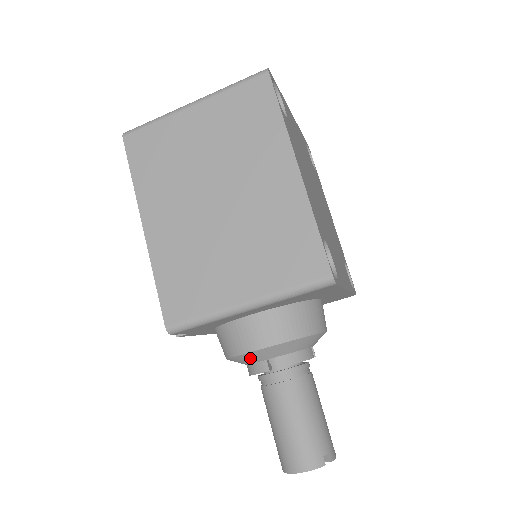
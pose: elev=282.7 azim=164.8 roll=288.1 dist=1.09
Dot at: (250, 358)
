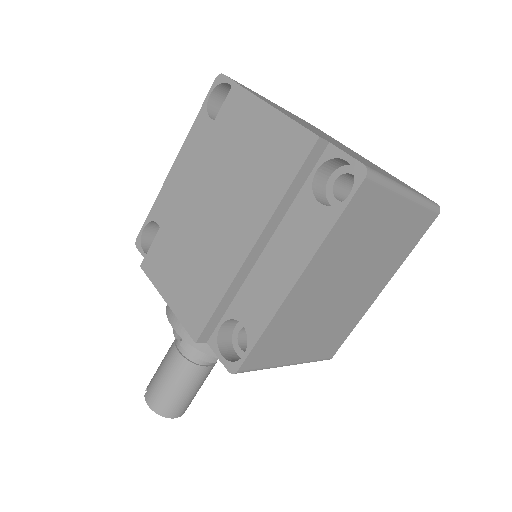
Dot at: occluded
